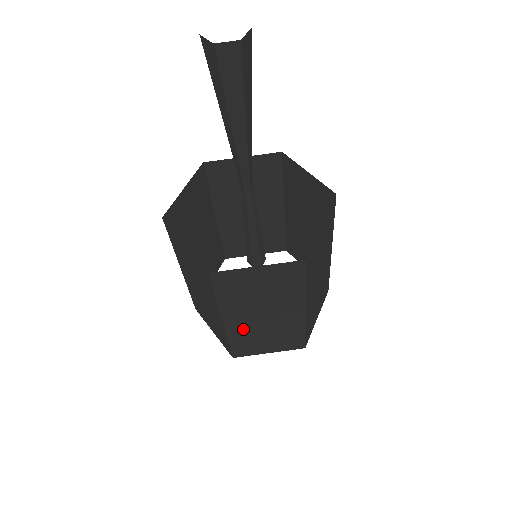
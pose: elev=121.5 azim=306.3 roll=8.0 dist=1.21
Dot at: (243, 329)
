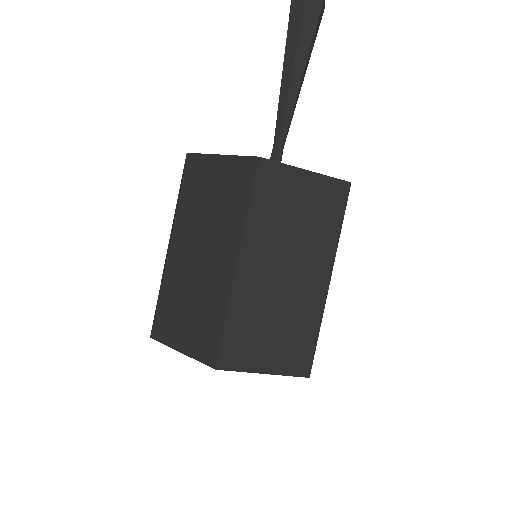
Dot at: (177, 273)
